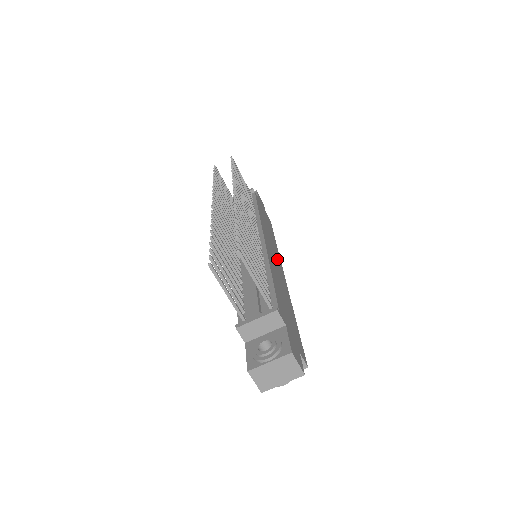
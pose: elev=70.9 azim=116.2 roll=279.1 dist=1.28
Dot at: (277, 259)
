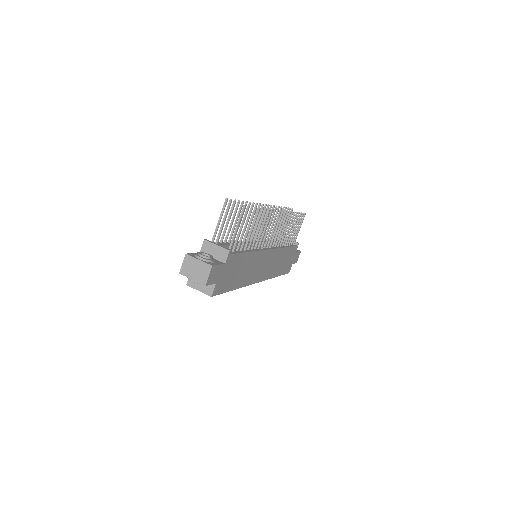
Dot at: (264, 272)
